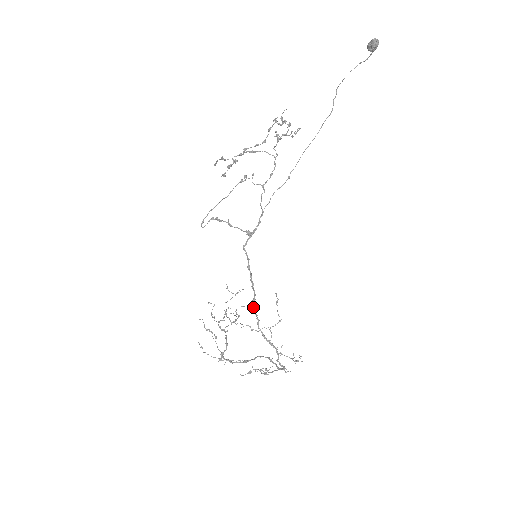
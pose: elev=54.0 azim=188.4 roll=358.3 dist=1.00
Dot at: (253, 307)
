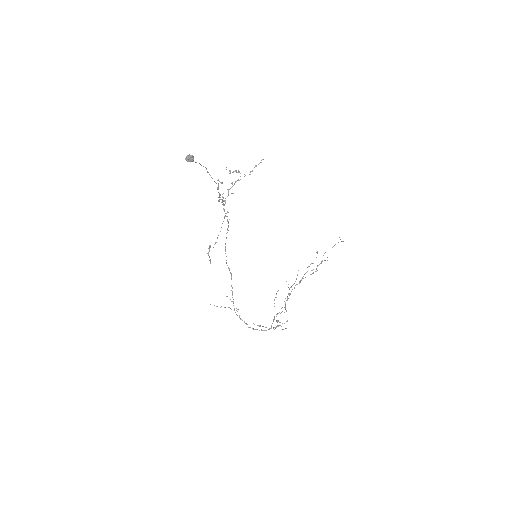
Dot at: (232, 297)
